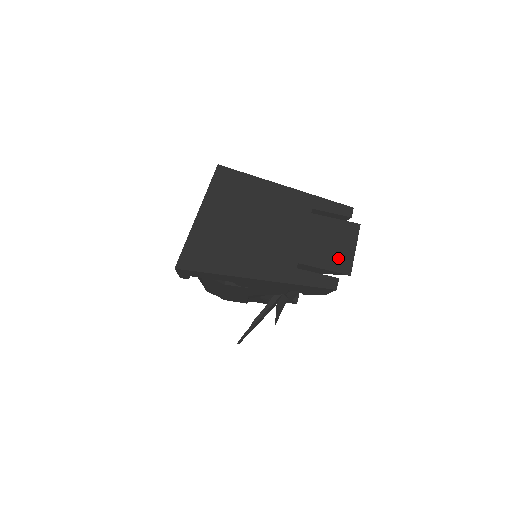
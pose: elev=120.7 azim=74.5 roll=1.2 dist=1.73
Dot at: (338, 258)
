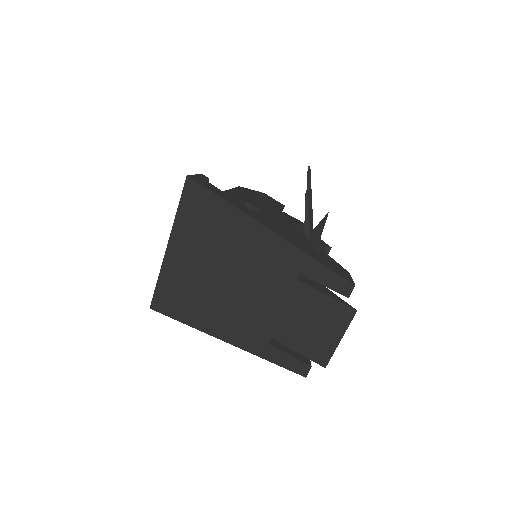
Dot at: (316, 345)
